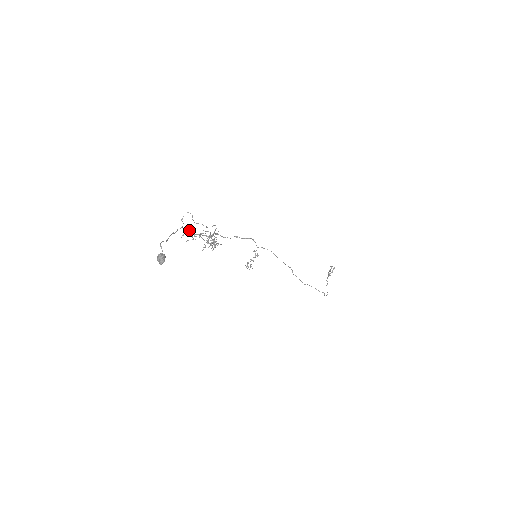
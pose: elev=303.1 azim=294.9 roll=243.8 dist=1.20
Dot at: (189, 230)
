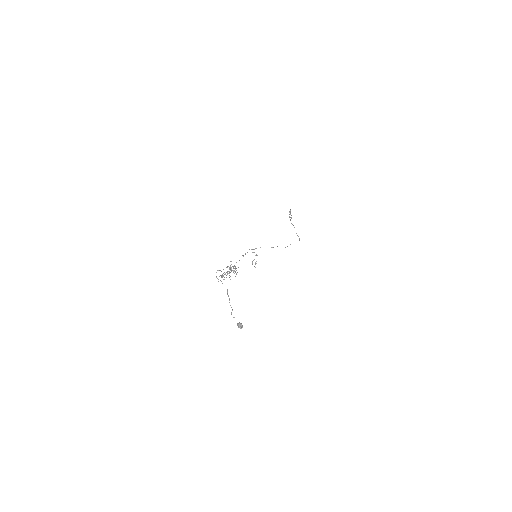
Dot at: occluded
